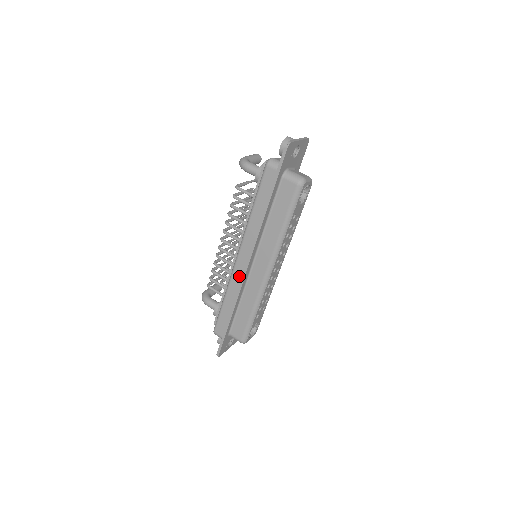
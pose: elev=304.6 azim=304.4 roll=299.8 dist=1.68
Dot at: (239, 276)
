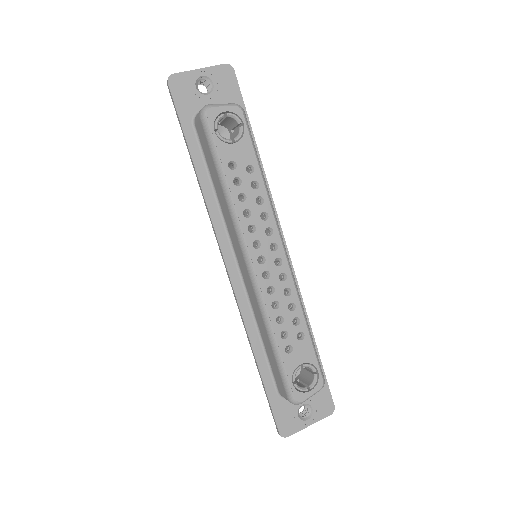
Dot at: occluded
